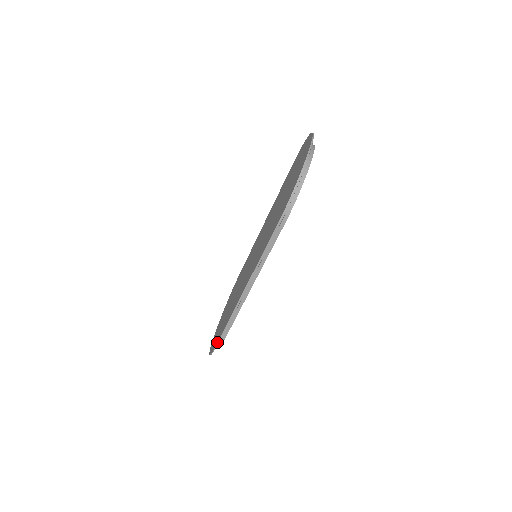
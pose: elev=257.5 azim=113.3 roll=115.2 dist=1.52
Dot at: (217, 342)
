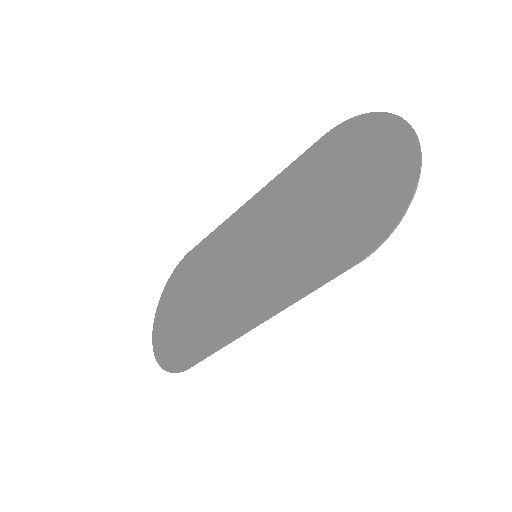
Dot at: (190, 366)
